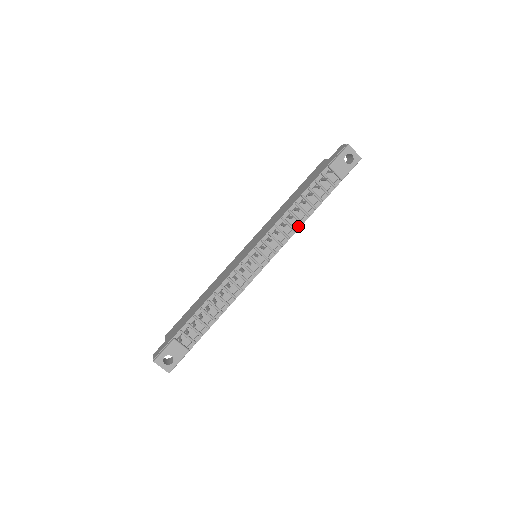
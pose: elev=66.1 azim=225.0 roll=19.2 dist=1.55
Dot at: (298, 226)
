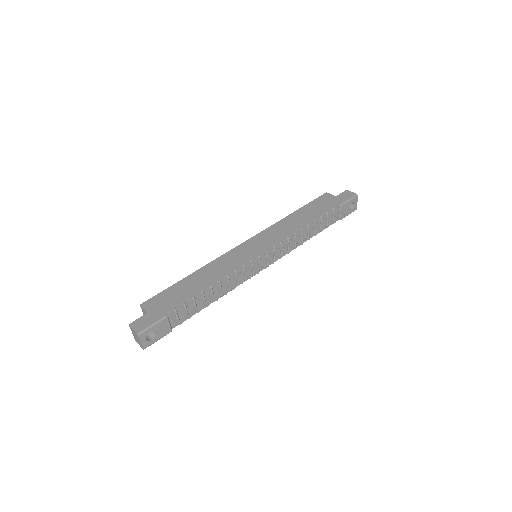
Dot at: (299, 244)
